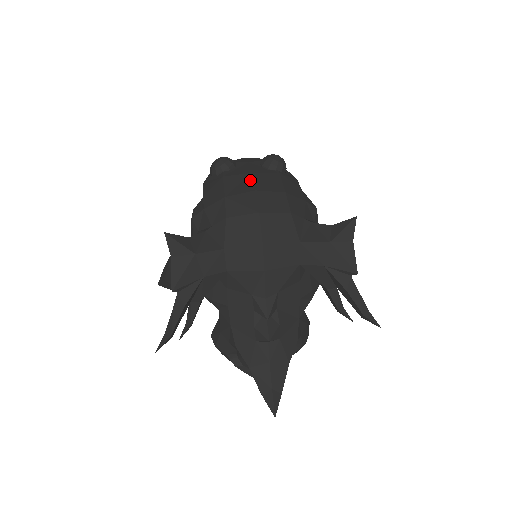
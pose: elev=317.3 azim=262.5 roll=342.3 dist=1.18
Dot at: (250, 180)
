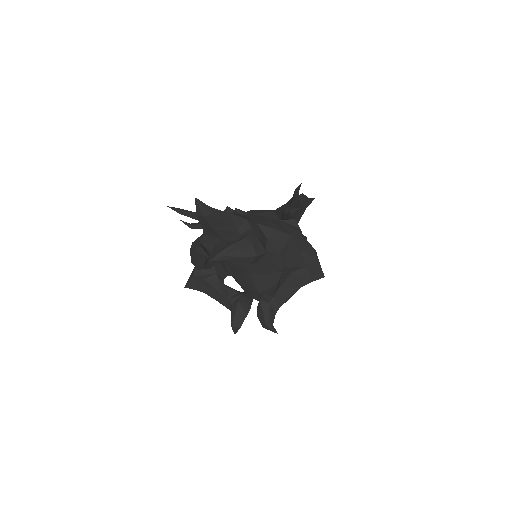
Dot at: occluded
